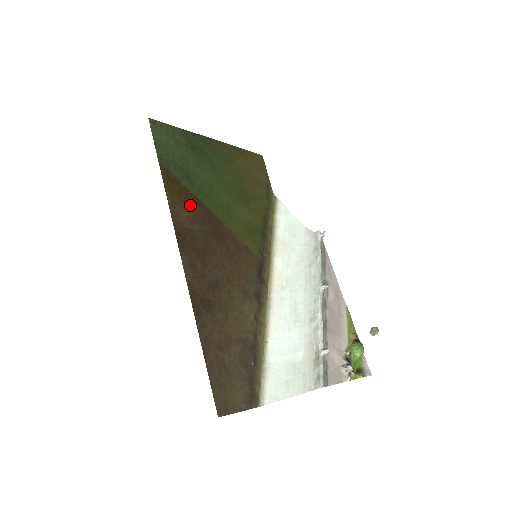
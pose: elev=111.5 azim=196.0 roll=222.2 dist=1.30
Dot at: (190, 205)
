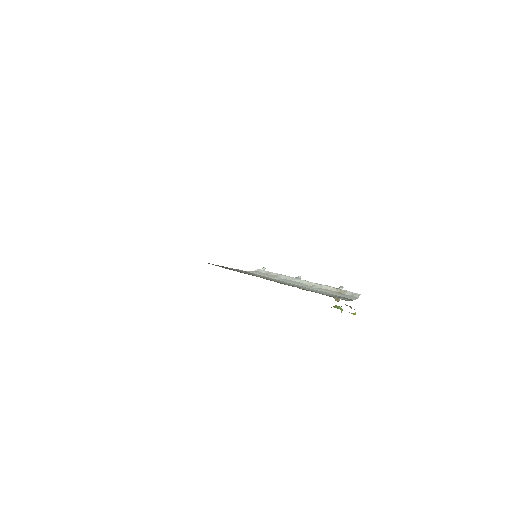
Dot at: occluded
